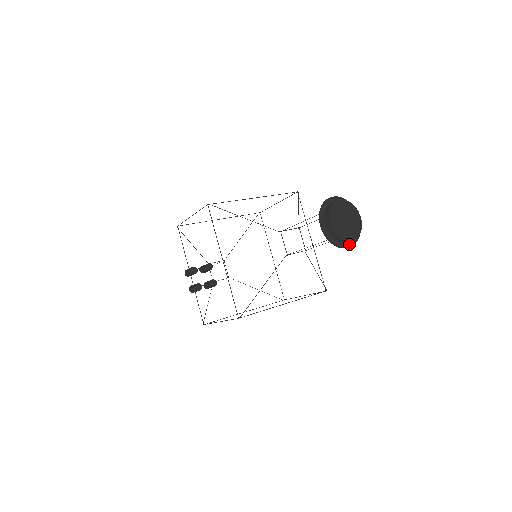
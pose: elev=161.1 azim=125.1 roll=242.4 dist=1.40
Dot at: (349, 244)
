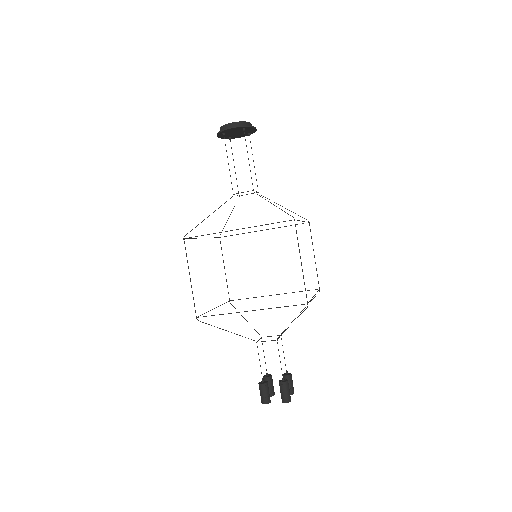
Dot at: (233, 128)
